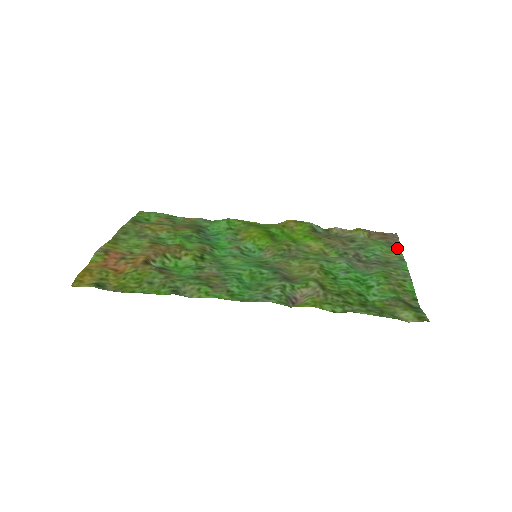
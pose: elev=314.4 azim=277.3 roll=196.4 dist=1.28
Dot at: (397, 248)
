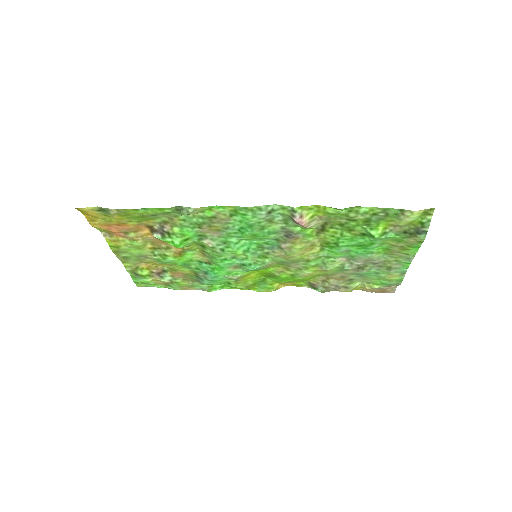
Dot at: (397, 284)
